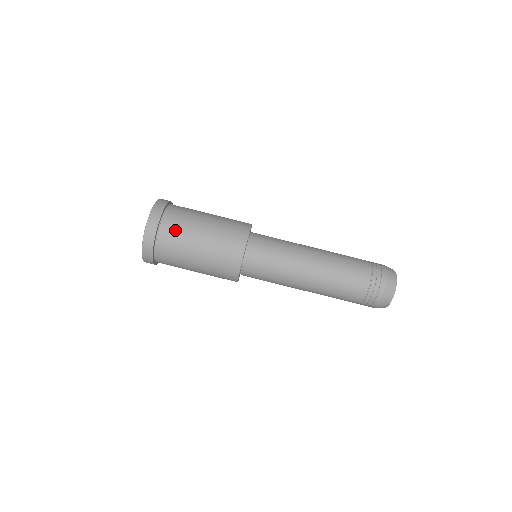
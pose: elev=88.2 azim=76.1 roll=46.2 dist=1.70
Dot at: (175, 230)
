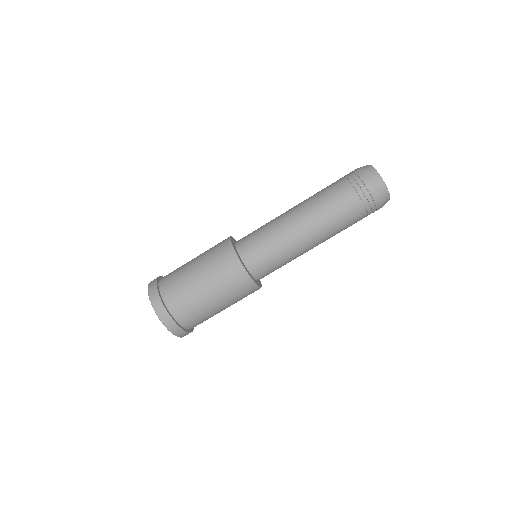
Dot at: (172, 277)
